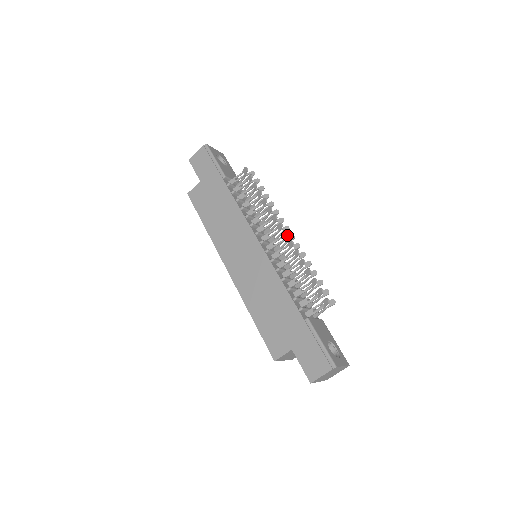
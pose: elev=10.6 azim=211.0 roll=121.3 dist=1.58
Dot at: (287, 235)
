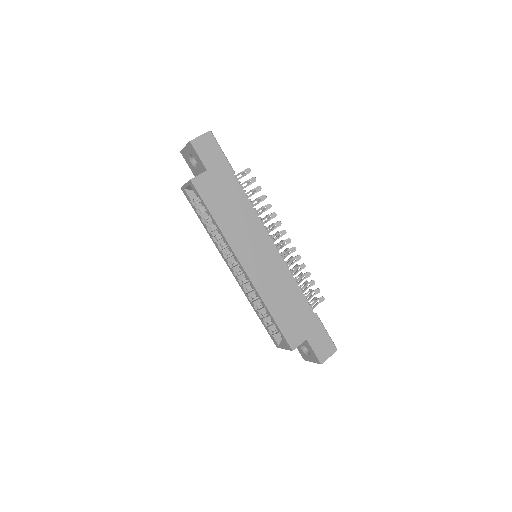
Dot at: occluded
